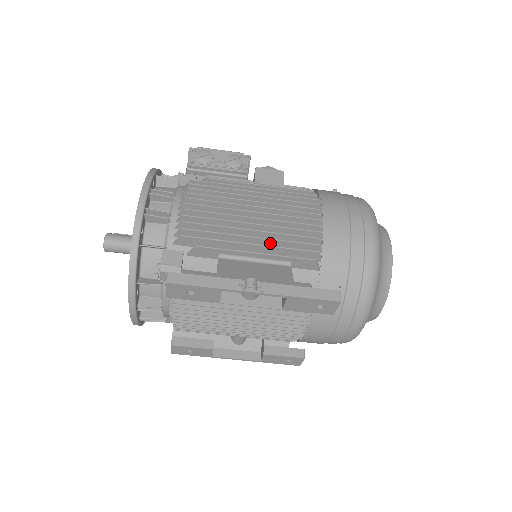
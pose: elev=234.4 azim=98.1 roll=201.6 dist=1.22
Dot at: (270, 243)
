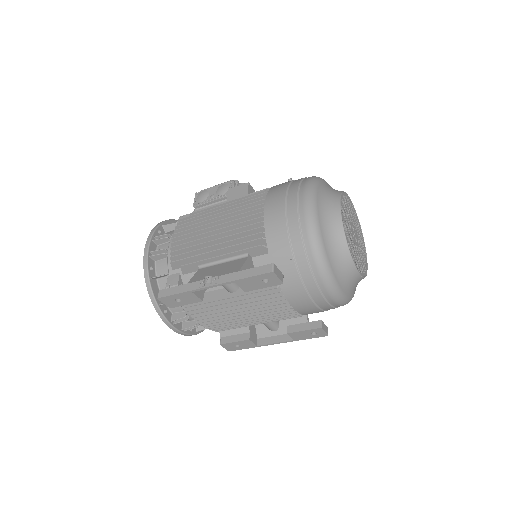
Dot at: (230, 245)
